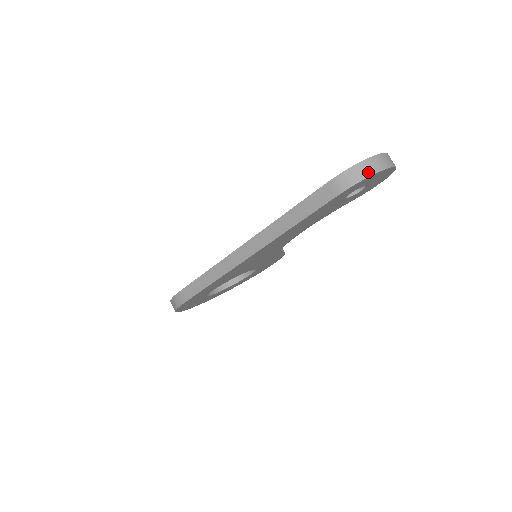
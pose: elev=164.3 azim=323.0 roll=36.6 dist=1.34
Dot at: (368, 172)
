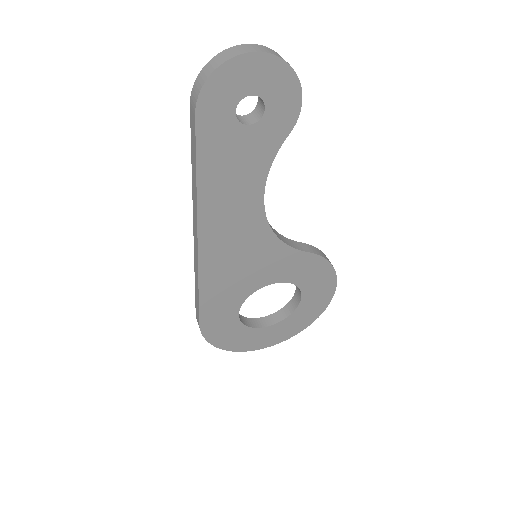
Dot at: (212, 68)
